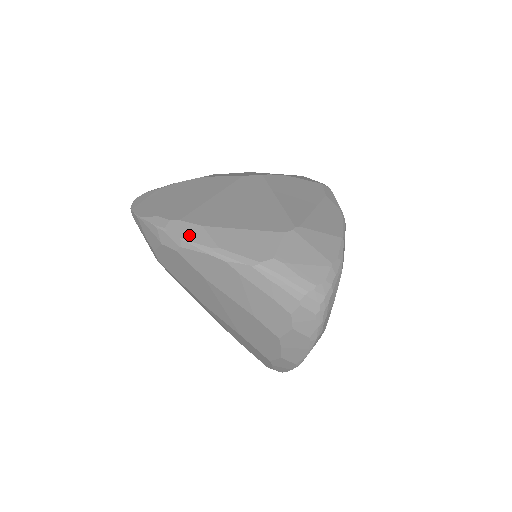
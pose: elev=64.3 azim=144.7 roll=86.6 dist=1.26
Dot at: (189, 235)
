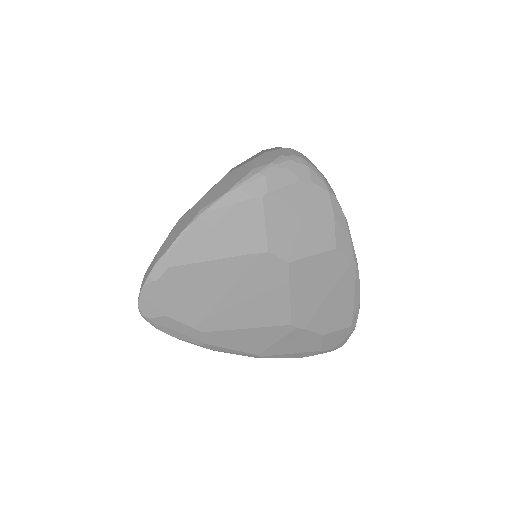
Dot at: occluded
